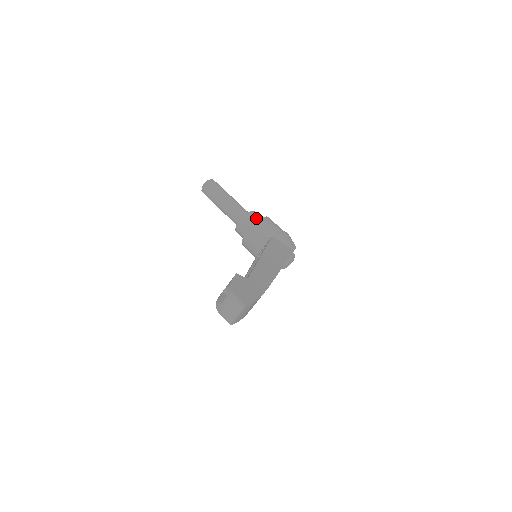
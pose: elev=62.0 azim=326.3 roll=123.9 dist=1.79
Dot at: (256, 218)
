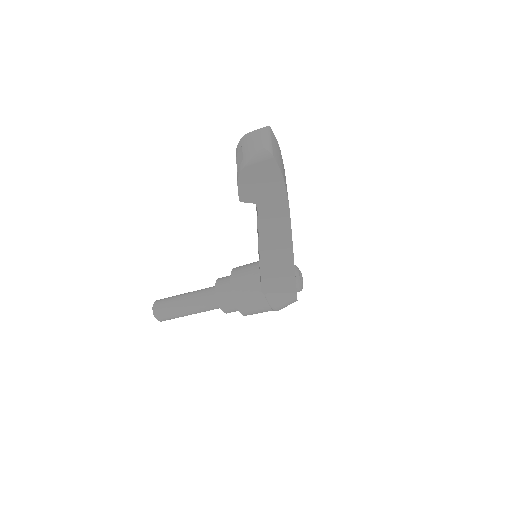
Dot at: (230, 275)
